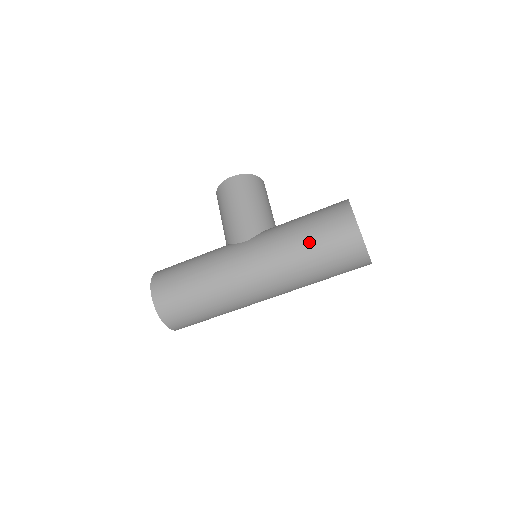
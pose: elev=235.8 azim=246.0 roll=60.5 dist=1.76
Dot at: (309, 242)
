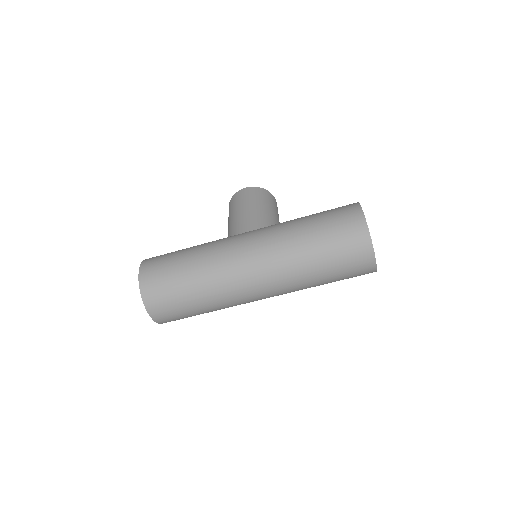
Dot at: (312, 229)
